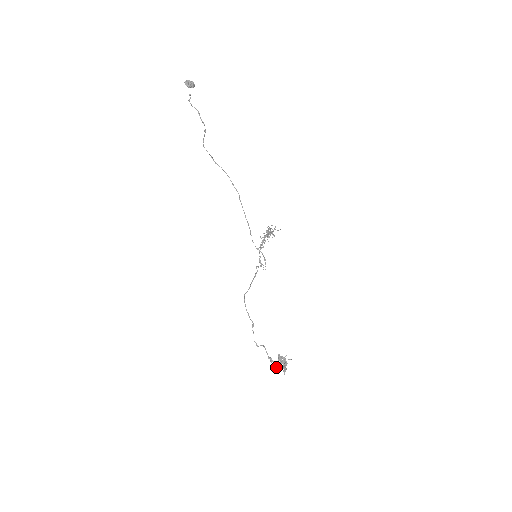
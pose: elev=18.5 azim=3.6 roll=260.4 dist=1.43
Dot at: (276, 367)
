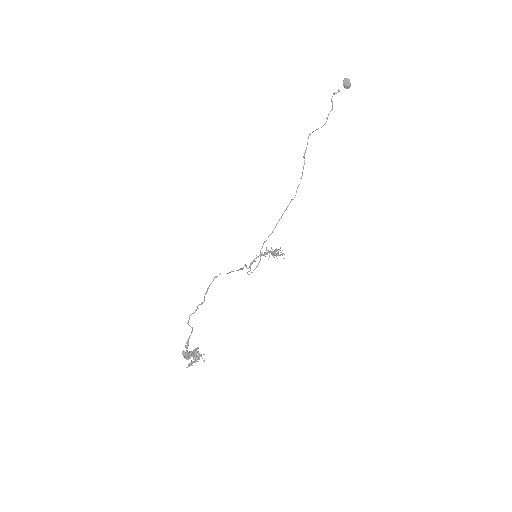
Dot at: (186, 355)
